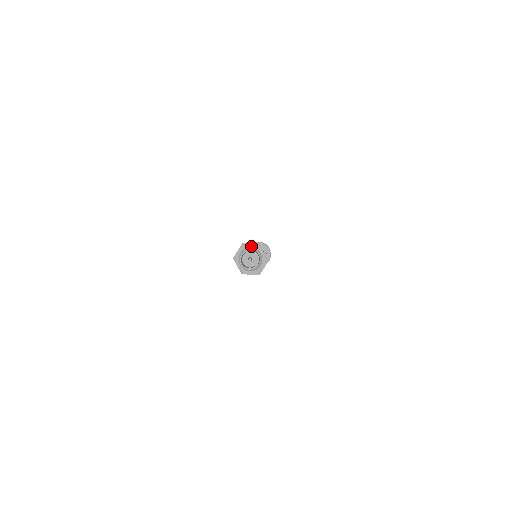
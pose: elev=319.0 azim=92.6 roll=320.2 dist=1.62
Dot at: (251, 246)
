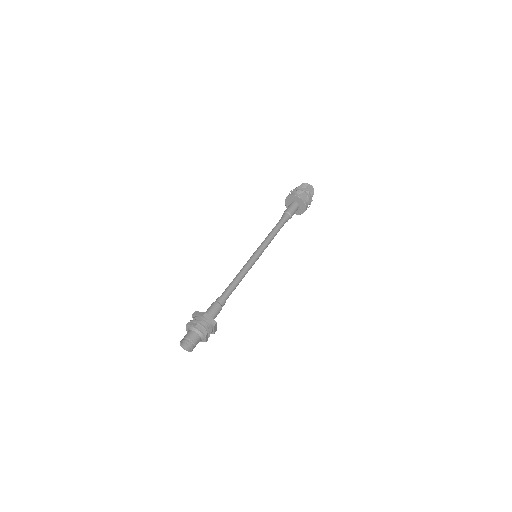
Dot at: (200, 331)
